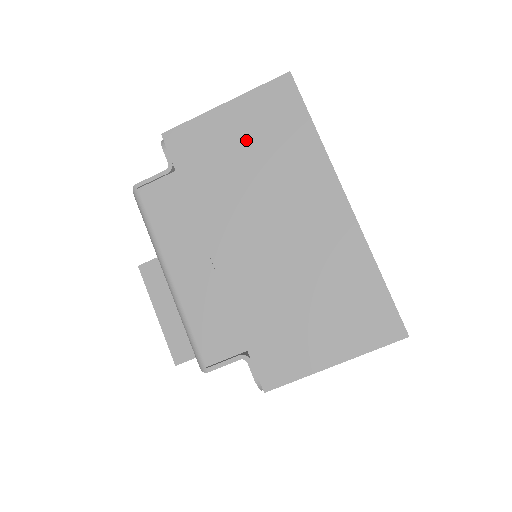
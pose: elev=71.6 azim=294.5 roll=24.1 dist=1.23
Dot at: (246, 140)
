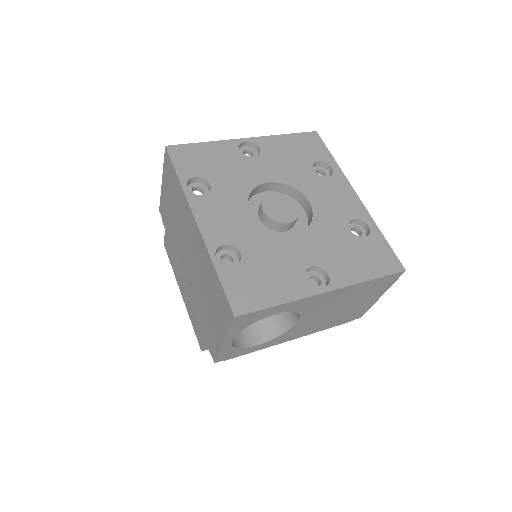
Dot at: (170, 200)
